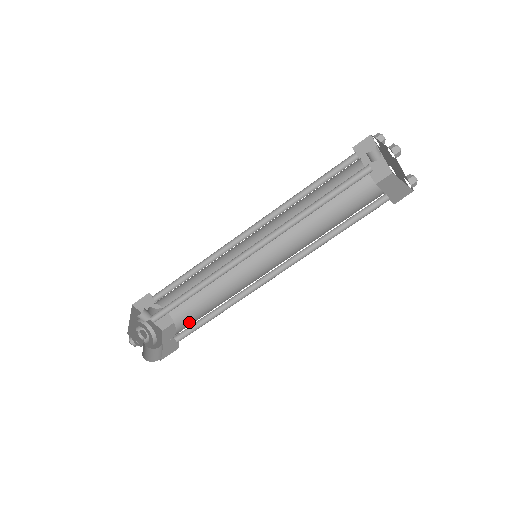
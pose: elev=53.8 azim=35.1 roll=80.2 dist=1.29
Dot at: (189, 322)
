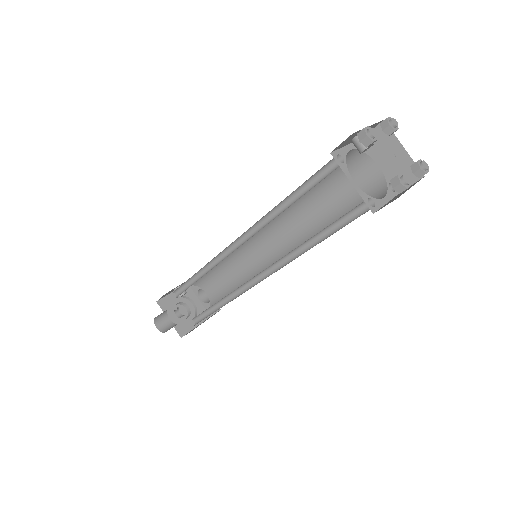
Dot at: occluded
